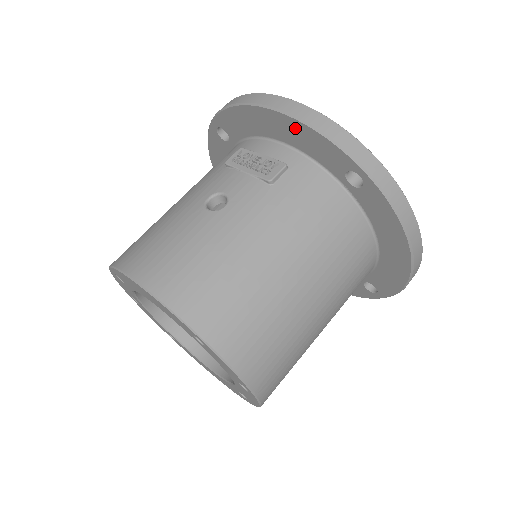
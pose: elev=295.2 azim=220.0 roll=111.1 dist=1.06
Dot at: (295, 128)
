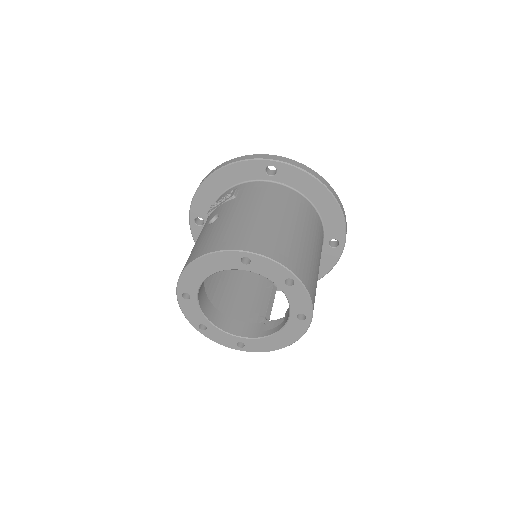
Dot at: (229, 172)
